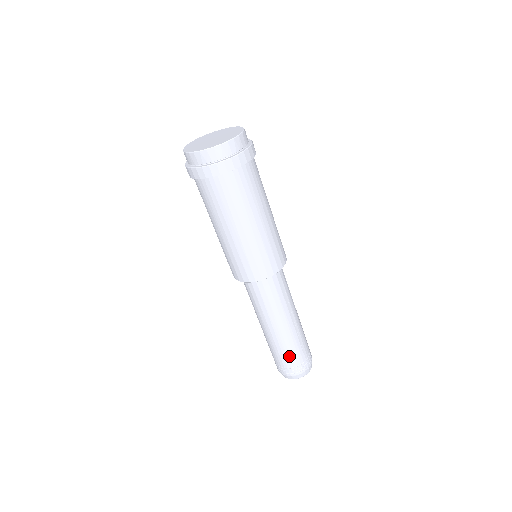
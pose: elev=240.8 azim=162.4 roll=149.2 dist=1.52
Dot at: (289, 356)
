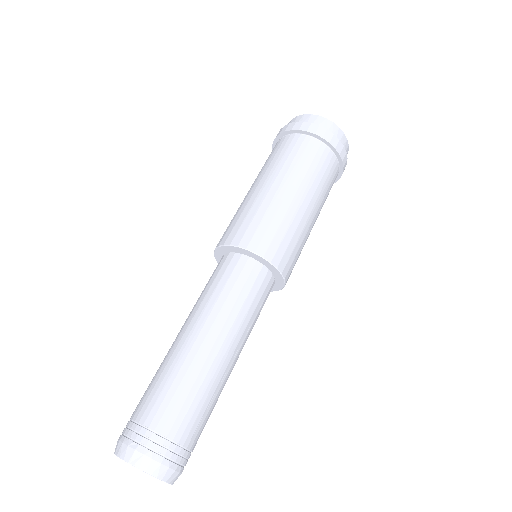
Dot at: (179, 407)
